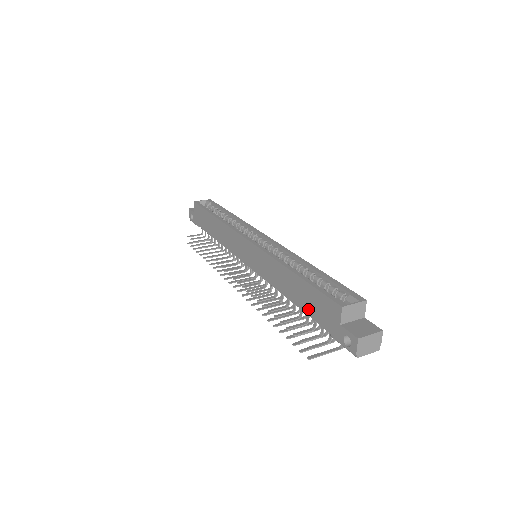
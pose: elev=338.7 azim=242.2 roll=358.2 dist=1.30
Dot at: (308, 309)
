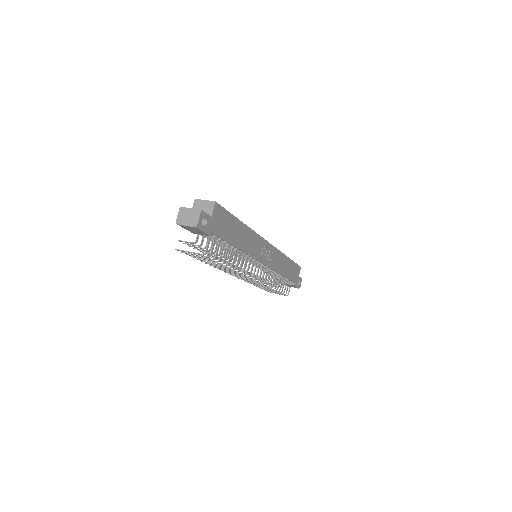
Dot at: occluded
